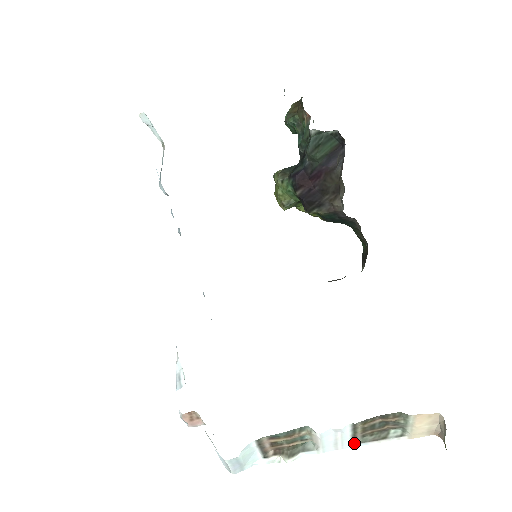
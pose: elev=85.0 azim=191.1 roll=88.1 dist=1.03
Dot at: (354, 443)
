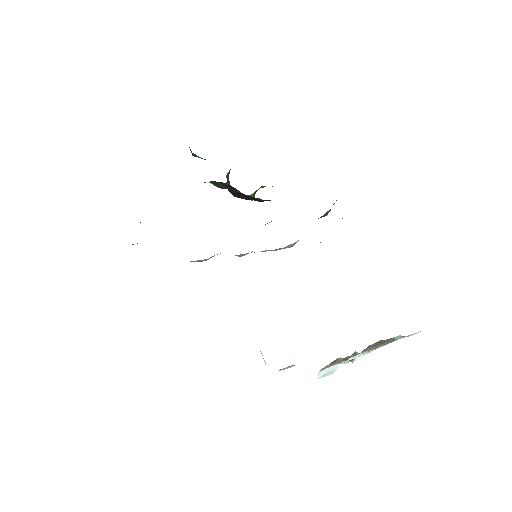
Dot at: occluded
